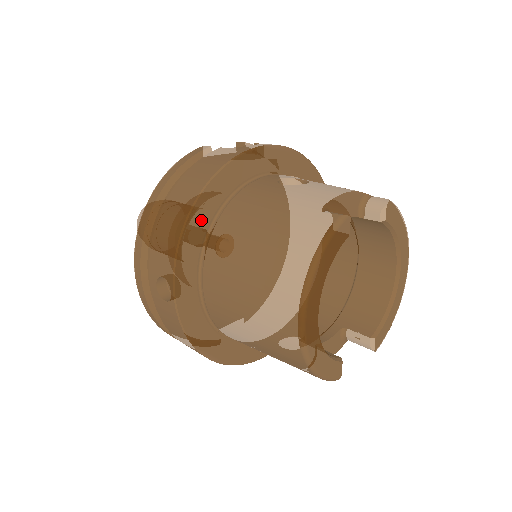
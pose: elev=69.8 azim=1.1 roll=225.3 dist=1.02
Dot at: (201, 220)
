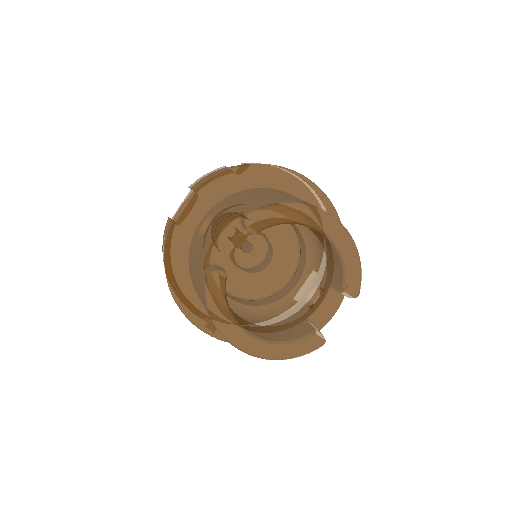
Dot at: (182, 289)
